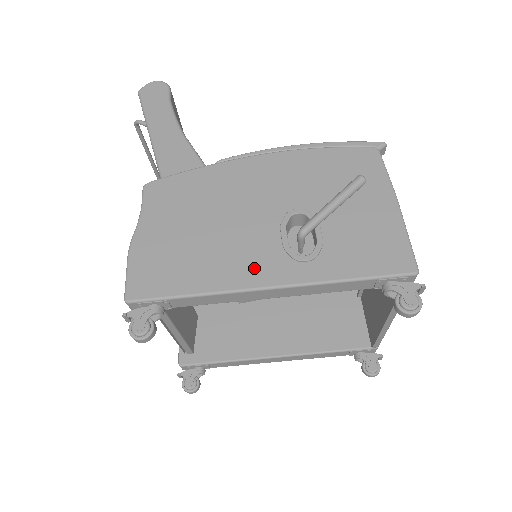
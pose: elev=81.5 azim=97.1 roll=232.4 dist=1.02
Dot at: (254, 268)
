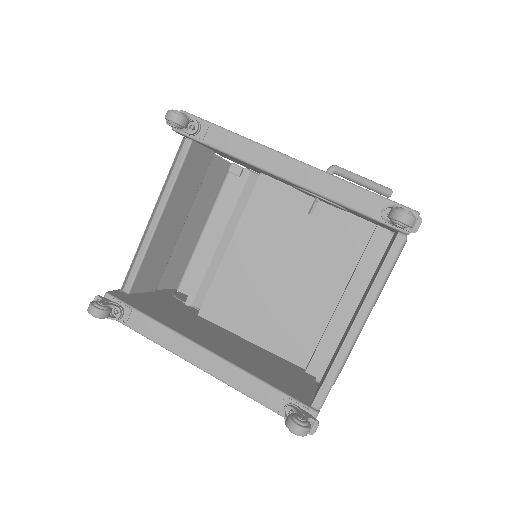
Dot at: occluded
